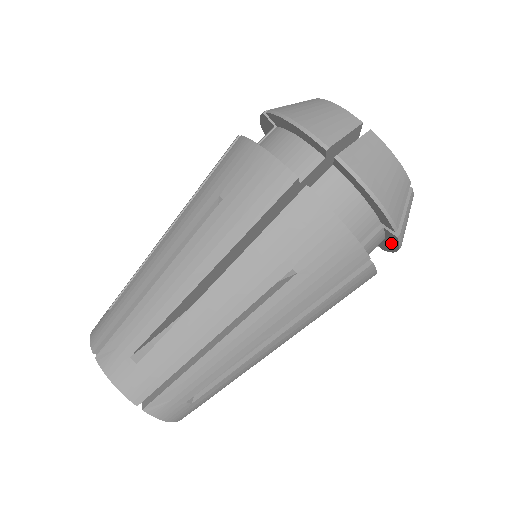
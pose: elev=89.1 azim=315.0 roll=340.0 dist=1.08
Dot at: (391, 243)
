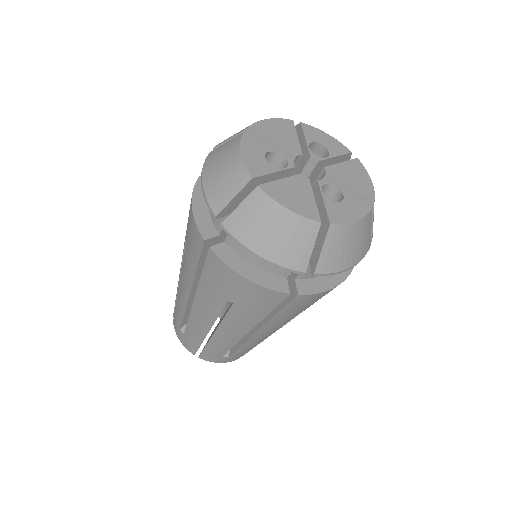
Dot at: occluded
